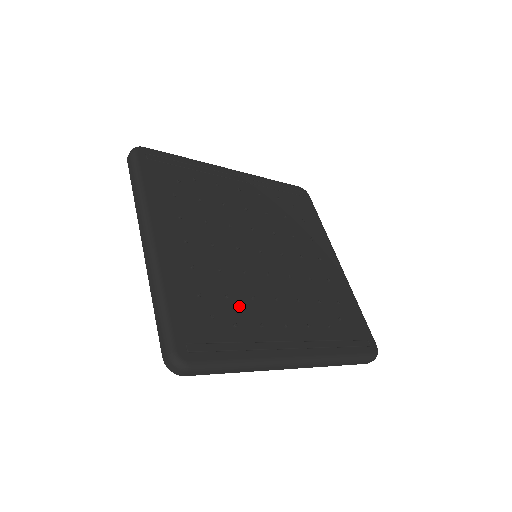
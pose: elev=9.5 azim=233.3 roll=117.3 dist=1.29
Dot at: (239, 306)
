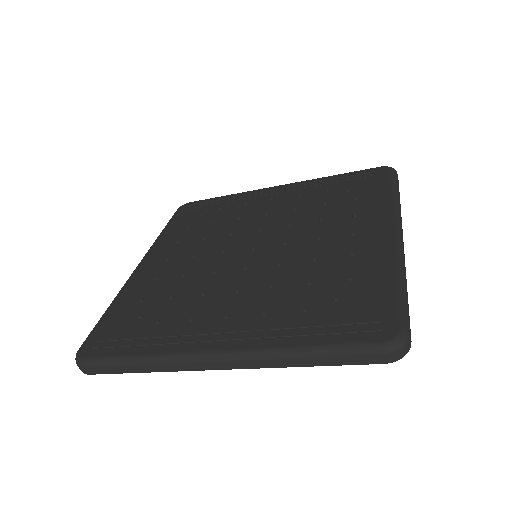
Dot at: (179, 304)
